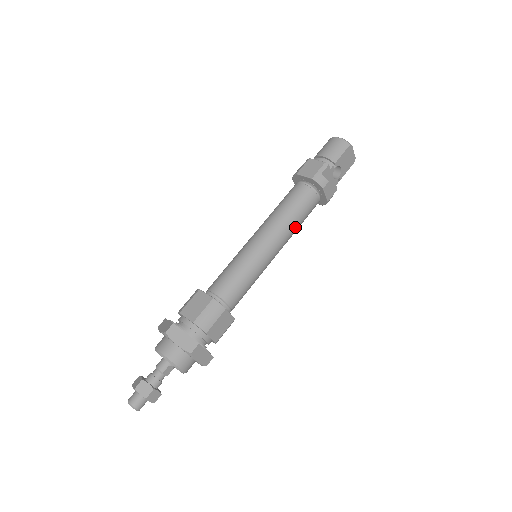
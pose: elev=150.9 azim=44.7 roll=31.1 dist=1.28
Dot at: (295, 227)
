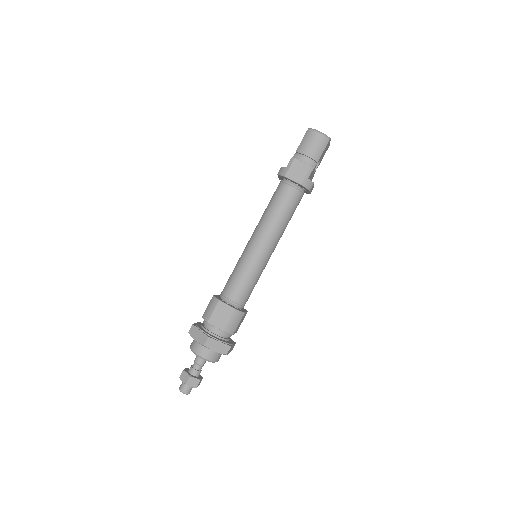
Dot at: (286, 226)
